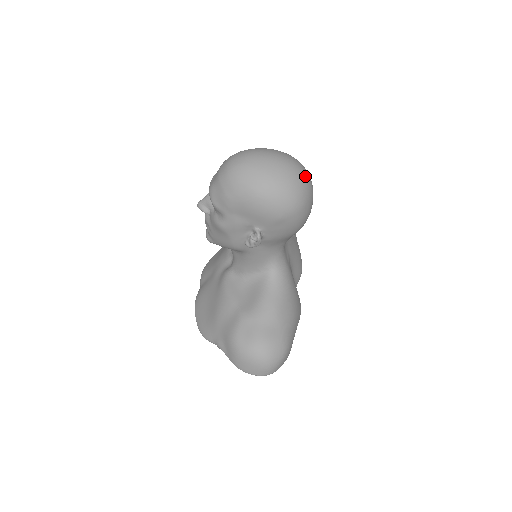
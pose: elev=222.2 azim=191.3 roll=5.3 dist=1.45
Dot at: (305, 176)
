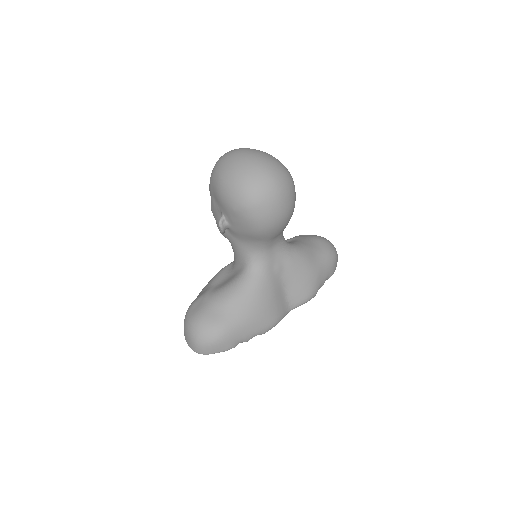
Dot at: (270, 180)
